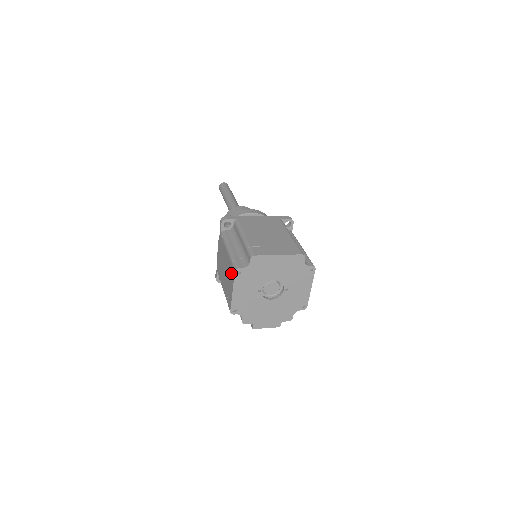
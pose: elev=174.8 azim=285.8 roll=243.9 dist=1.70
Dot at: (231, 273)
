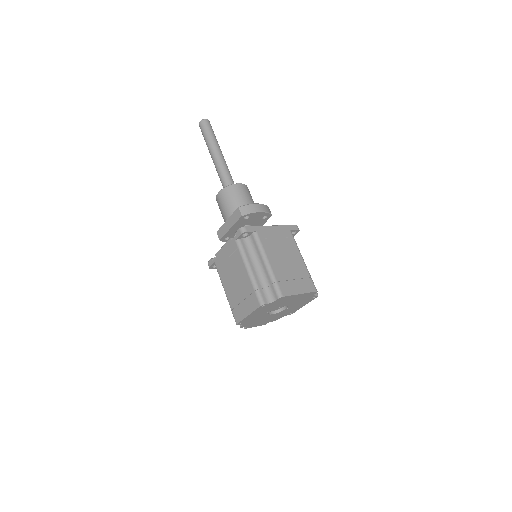
Dot at: (251, 299)
